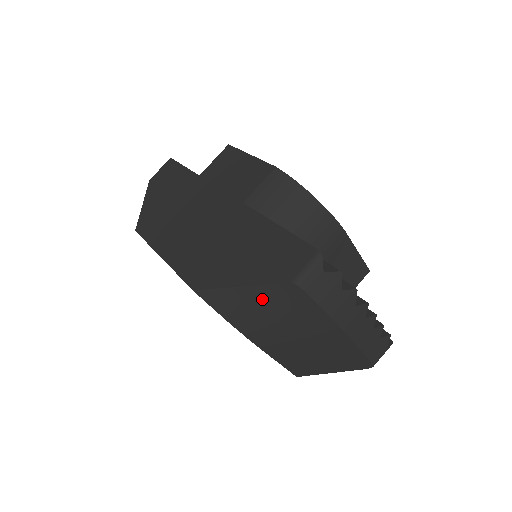
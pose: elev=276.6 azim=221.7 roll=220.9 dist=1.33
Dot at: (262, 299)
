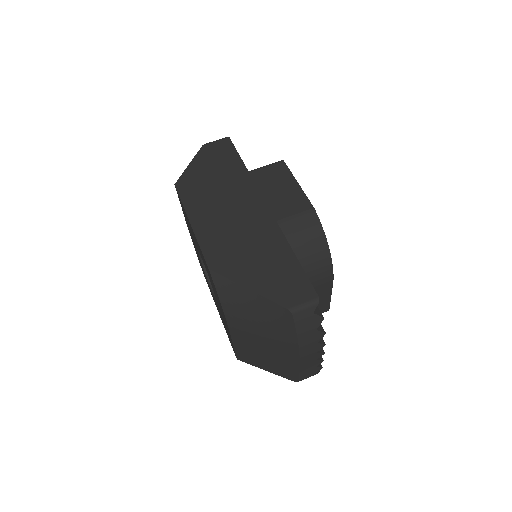
Dot at: (259, 306)
